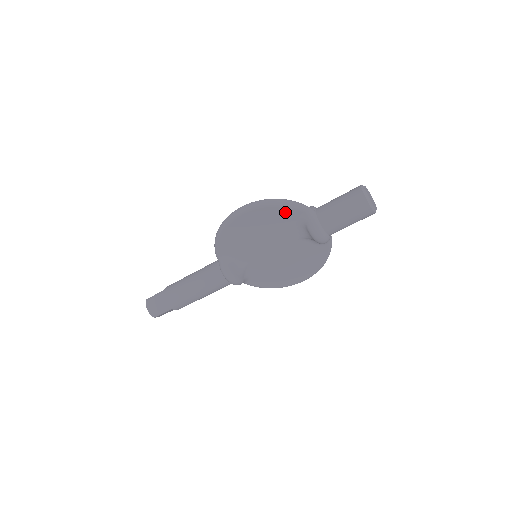
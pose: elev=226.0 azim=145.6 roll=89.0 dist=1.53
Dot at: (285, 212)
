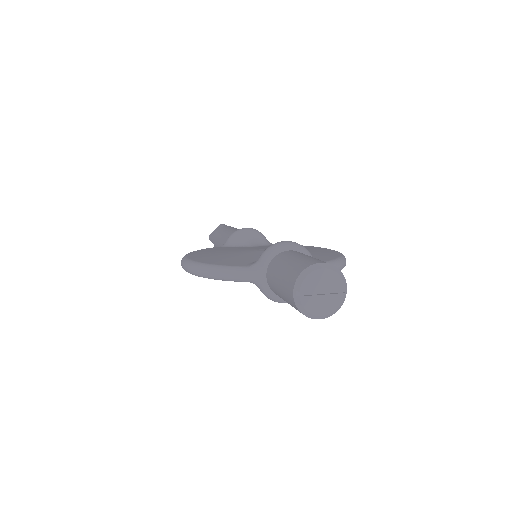
Dot at: occluded
